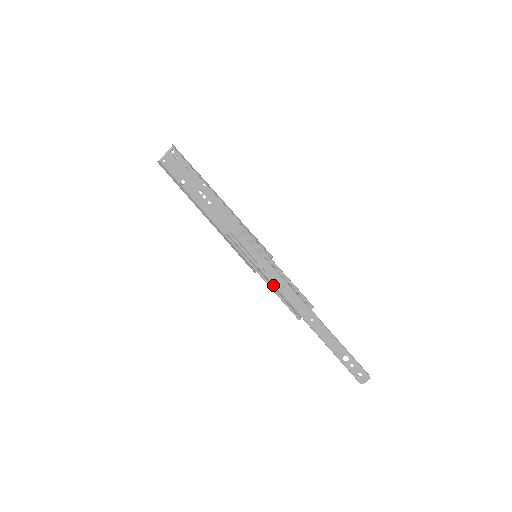
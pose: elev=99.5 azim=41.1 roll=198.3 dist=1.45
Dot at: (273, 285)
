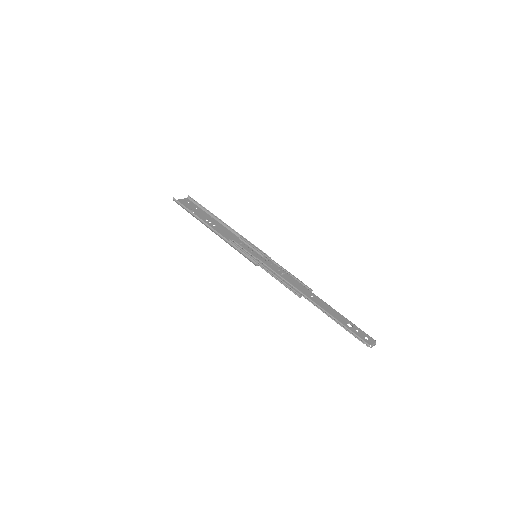
Dot at: (273, 271)
